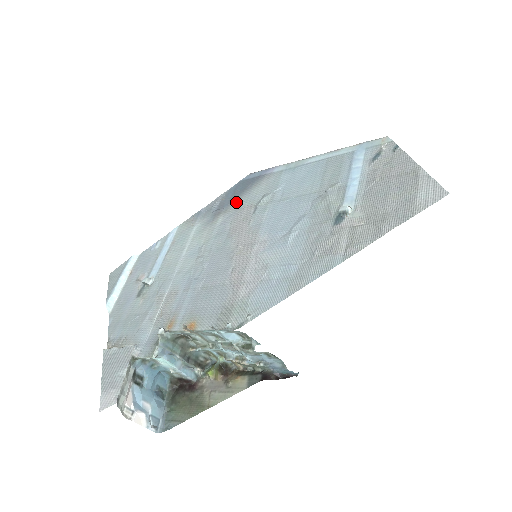
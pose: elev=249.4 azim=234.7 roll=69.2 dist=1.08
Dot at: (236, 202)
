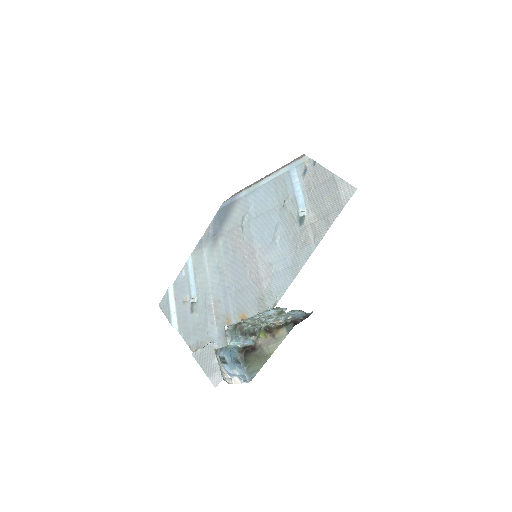
Dot at: (225, 226)
